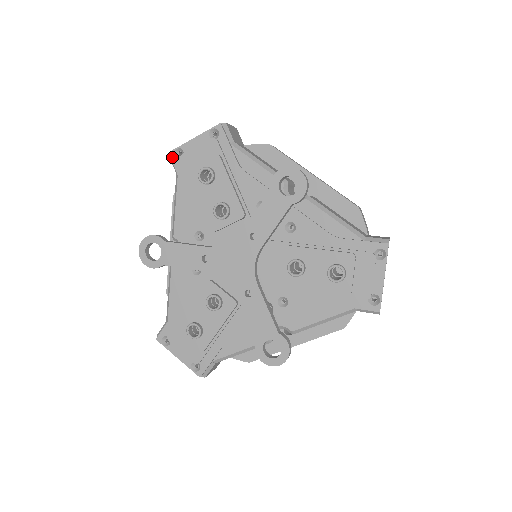
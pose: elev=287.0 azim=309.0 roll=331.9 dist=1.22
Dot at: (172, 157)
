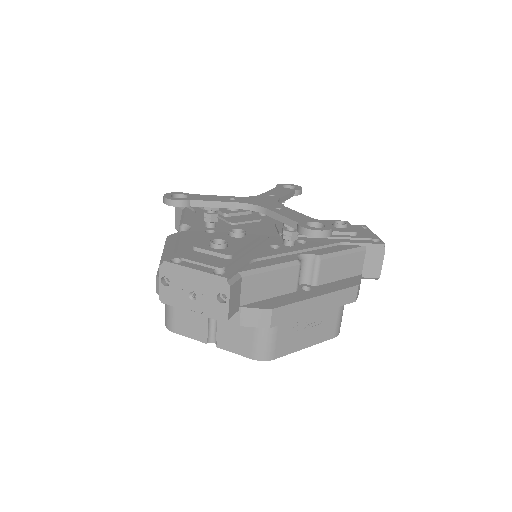
Dot at: occluded
